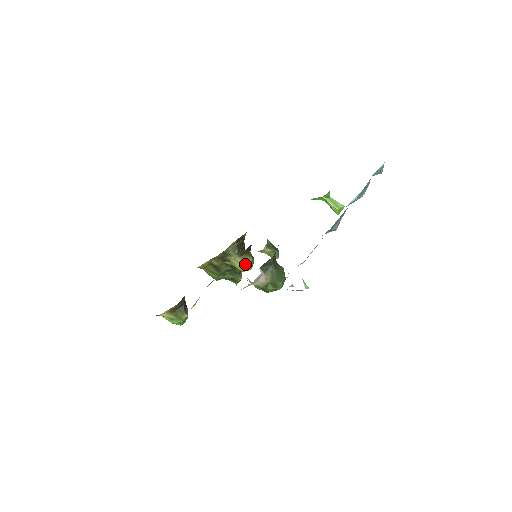
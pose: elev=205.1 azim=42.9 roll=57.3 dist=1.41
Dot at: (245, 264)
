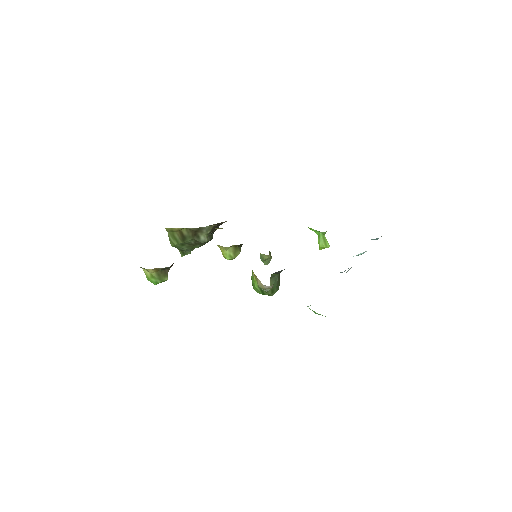
Dot at: (234, 255)
